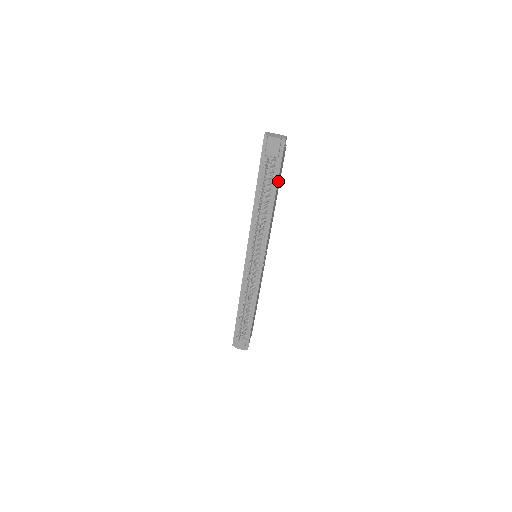
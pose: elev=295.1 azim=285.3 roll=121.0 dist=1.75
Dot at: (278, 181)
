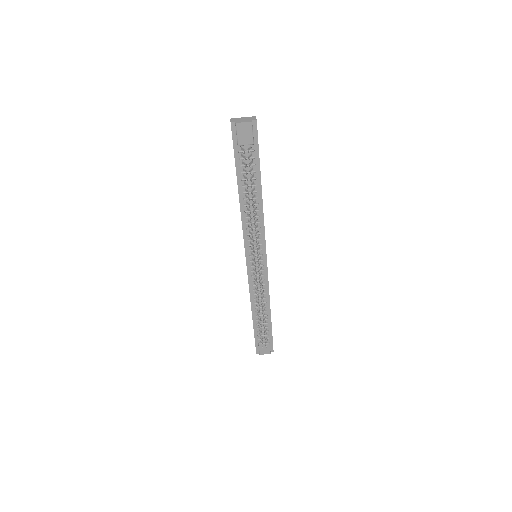
Dot at: (259, 169)
